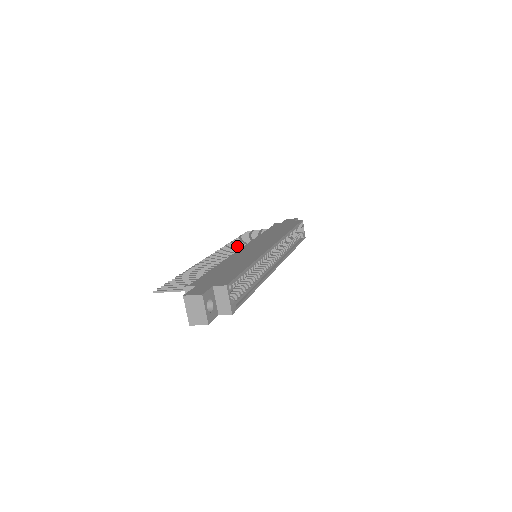
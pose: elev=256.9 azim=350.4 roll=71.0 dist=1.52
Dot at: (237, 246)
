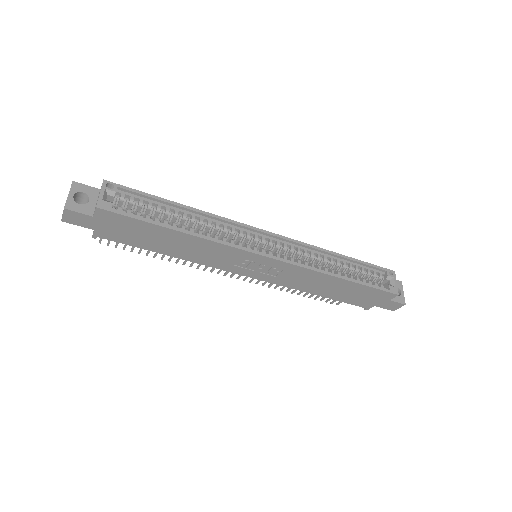
Dot at: occluded
